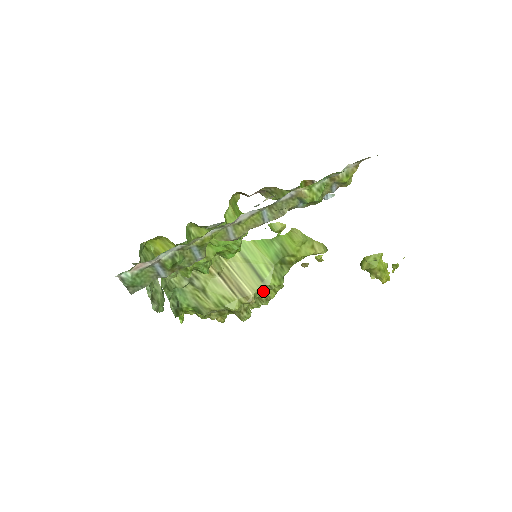
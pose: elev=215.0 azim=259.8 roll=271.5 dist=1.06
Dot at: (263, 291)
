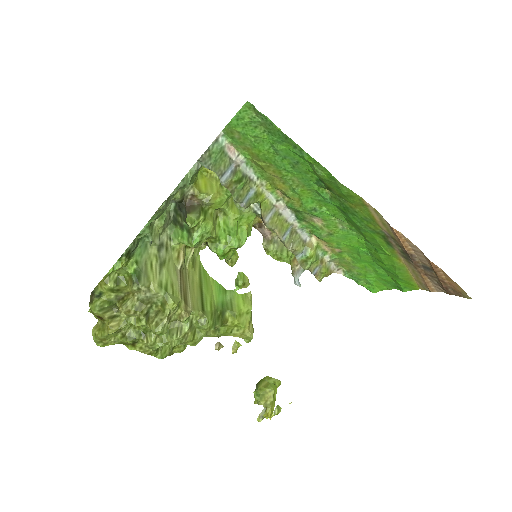
Dot at: (192, 322)
